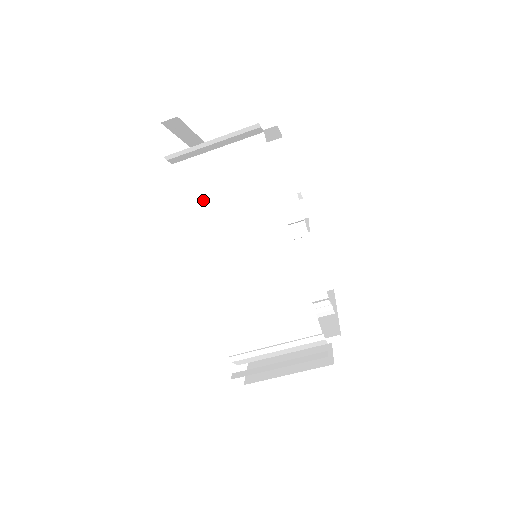
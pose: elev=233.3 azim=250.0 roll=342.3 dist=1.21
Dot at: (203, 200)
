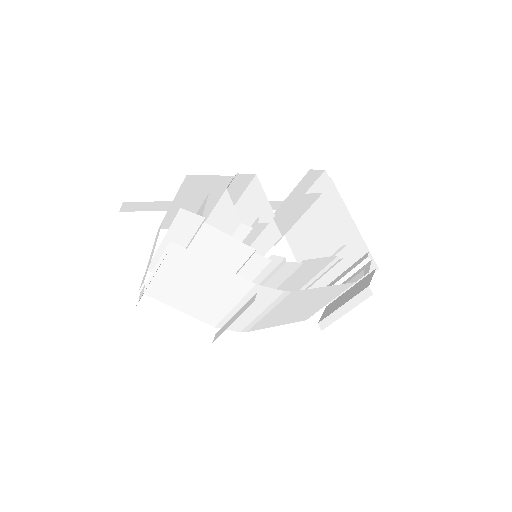
Dot at: (192, 302)
